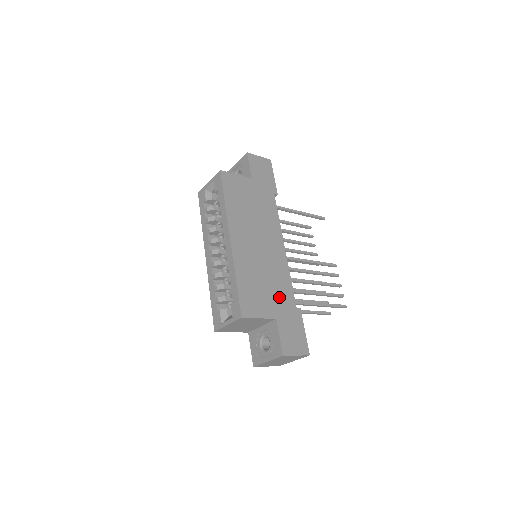
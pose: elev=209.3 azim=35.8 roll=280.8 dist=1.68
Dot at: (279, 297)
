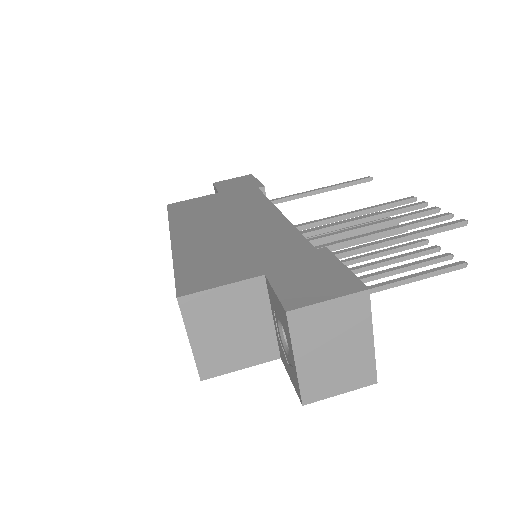
Dot at: (271, 252)
